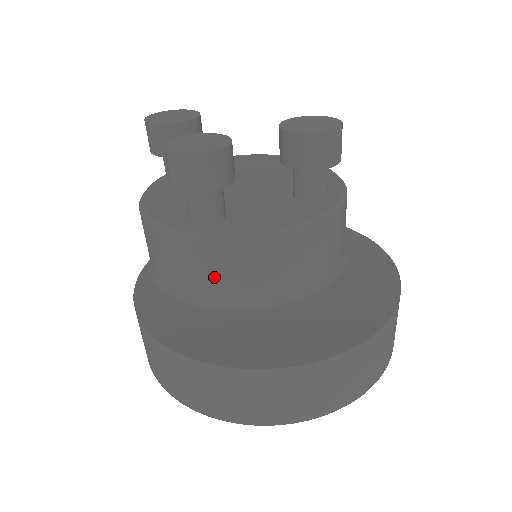
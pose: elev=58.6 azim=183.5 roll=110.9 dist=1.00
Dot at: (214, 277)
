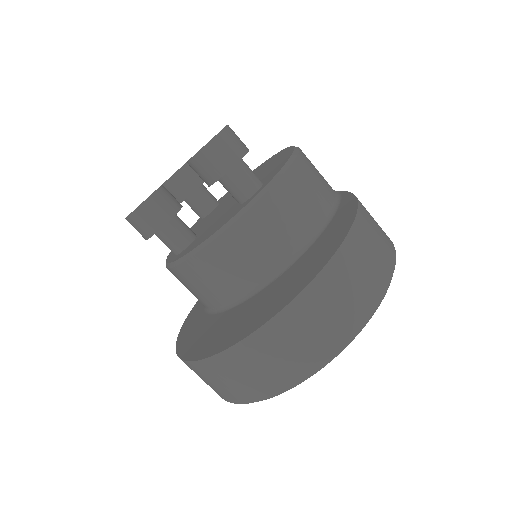
Dot at: (196, 290)
